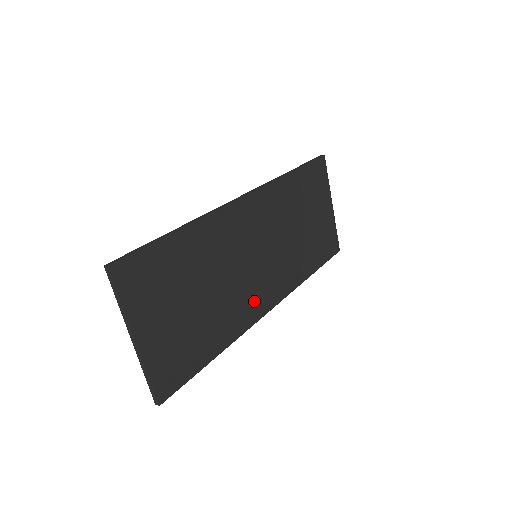
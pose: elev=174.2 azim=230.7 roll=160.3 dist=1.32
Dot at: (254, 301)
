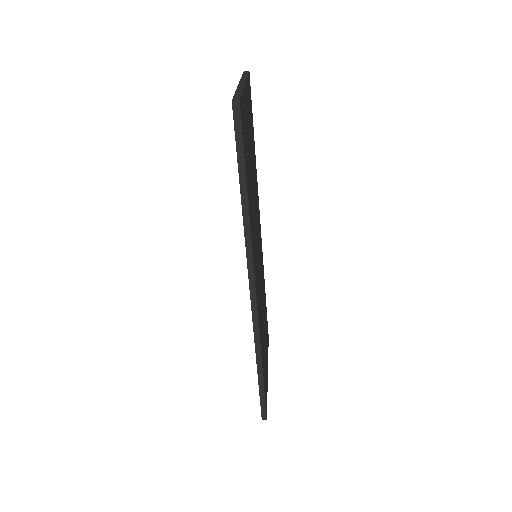
Dot at: (255, 259)
